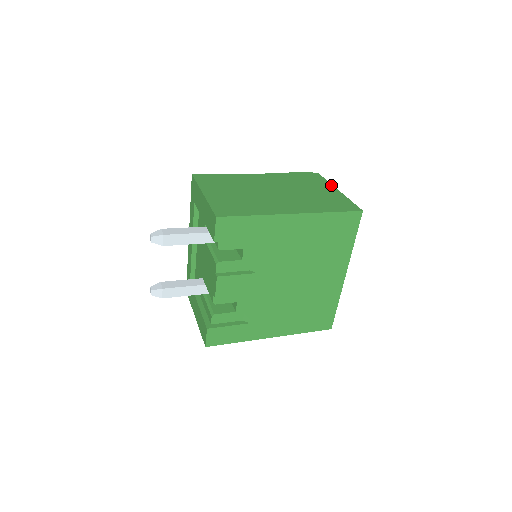
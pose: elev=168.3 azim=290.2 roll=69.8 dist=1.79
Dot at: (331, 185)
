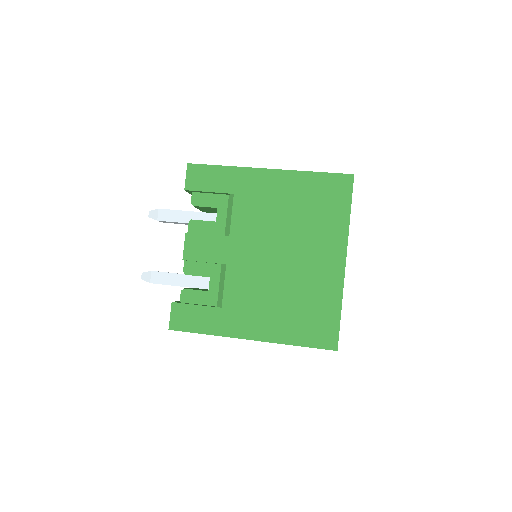
Dot at: occluded
